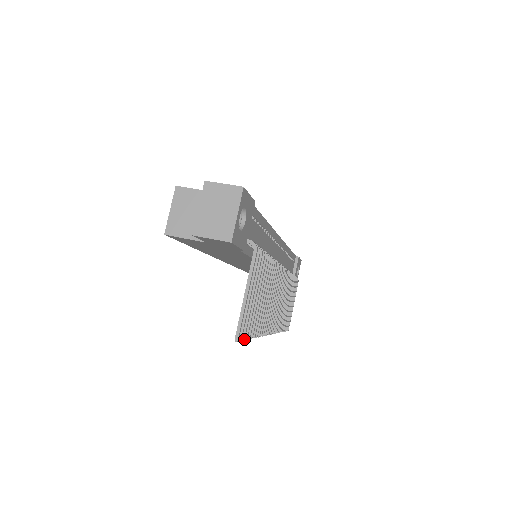
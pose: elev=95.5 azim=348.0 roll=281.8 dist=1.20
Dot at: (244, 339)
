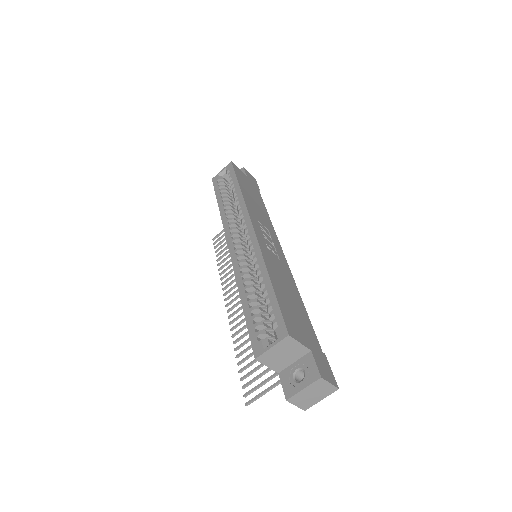
Dot at: (243, 388)
